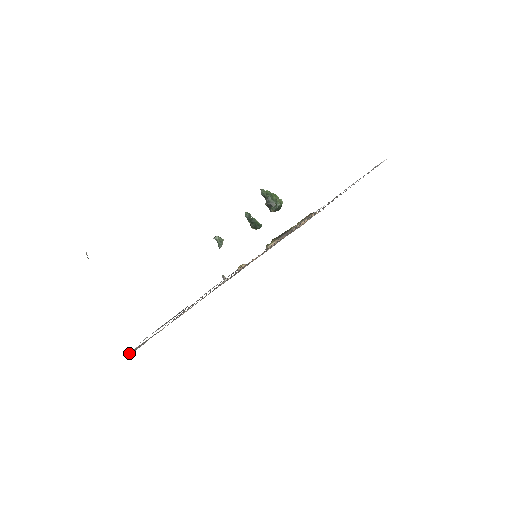
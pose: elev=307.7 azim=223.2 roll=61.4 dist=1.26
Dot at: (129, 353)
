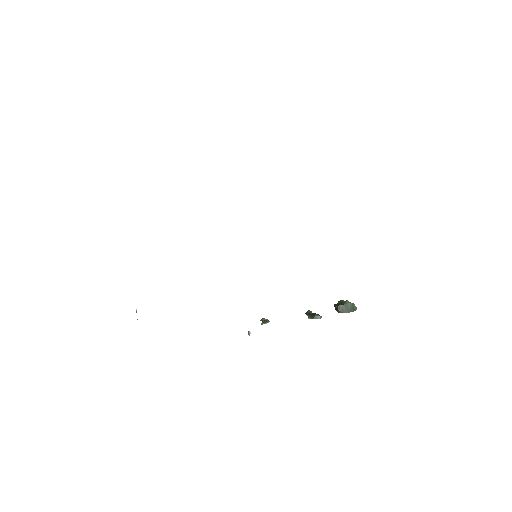
Dot at: occluded
